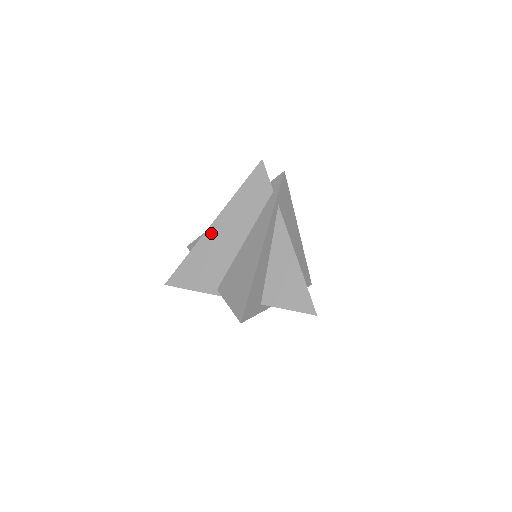
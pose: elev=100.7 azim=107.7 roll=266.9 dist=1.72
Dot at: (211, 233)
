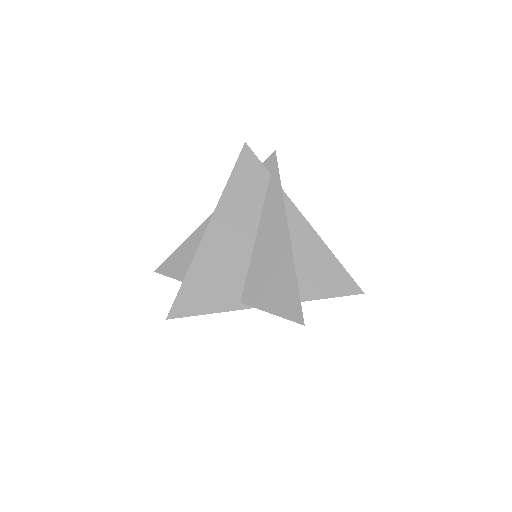
Dot at: (210, 239)
